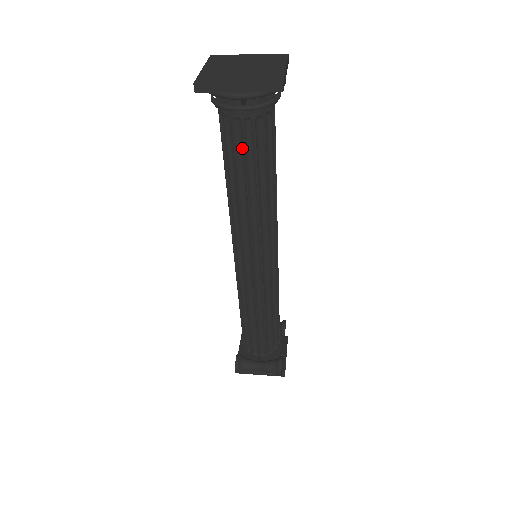
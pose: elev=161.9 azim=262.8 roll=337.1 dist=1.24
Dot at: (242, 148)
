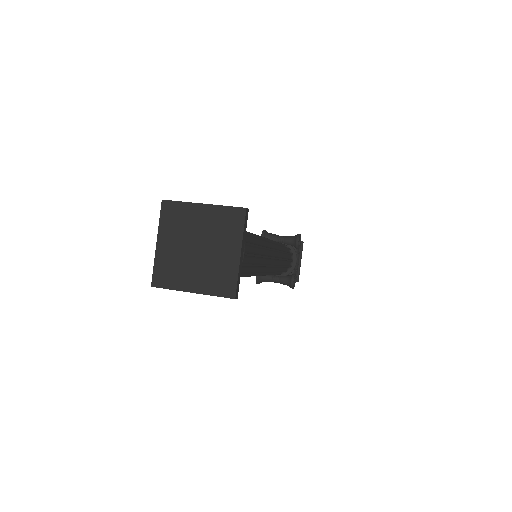
Dot at: occluded
